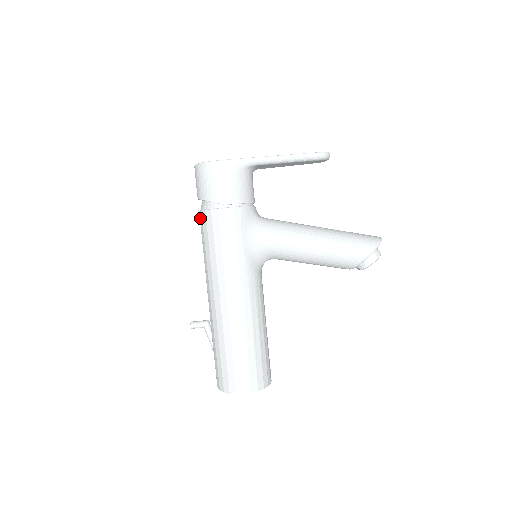
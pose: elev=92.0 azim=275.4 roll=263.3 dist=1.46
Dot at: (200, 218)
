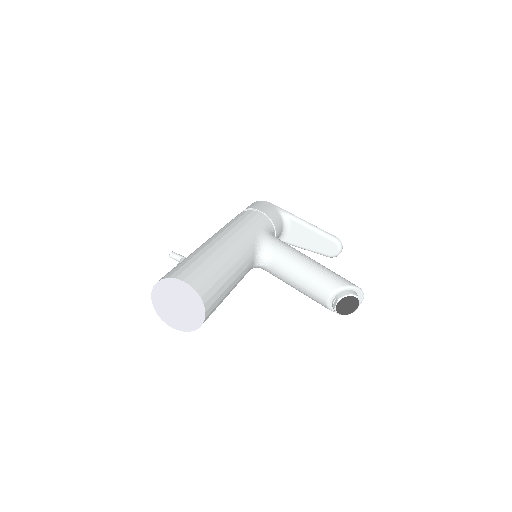
Dot at: occluded
